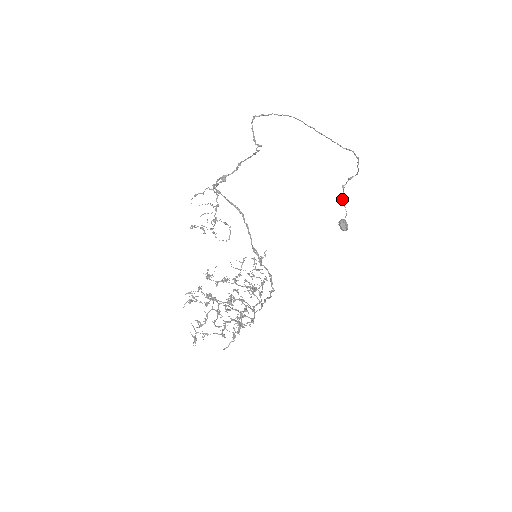
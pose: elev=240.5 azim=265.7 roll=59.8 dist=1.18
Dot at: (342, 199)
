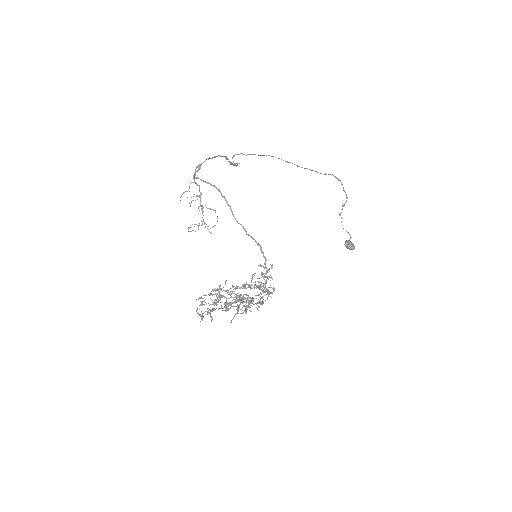
Dot at: occluded
